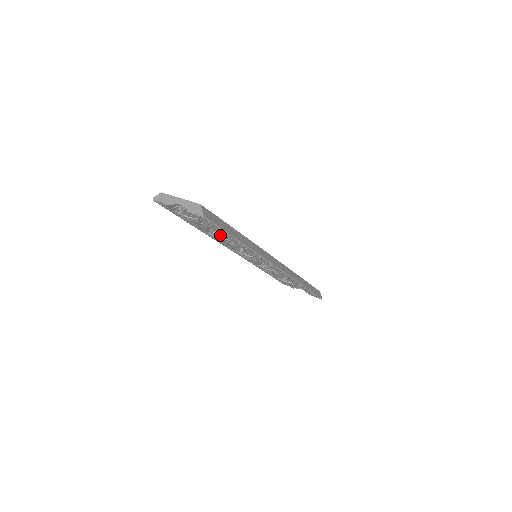
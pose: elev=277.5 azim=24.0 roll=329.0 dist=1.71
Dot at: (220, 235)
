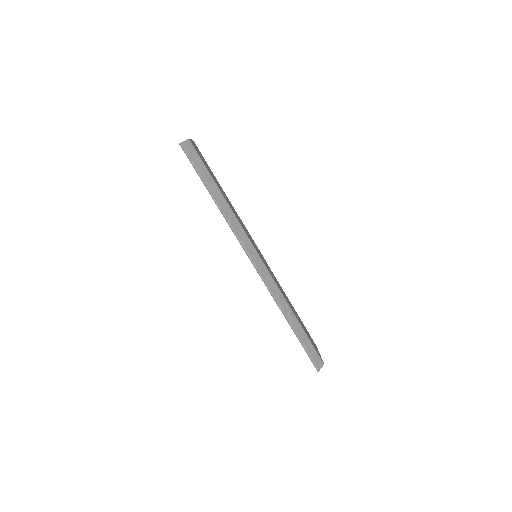
Dot at: occluded
